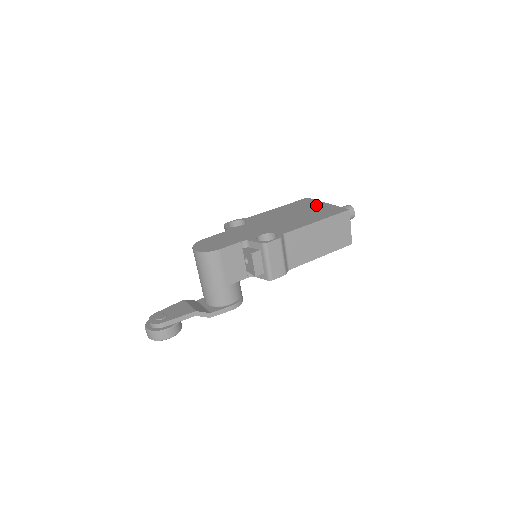
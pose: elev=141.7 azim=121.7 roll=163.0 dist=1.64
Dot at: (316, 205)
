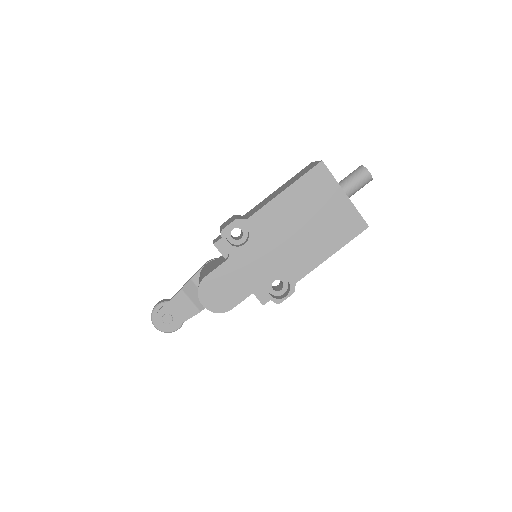
Dot at: (333, 199)
